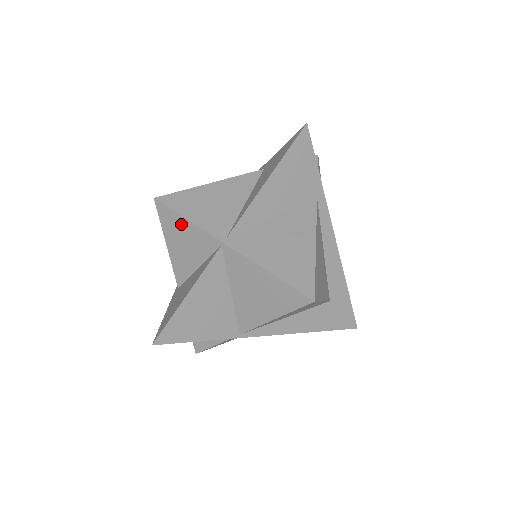
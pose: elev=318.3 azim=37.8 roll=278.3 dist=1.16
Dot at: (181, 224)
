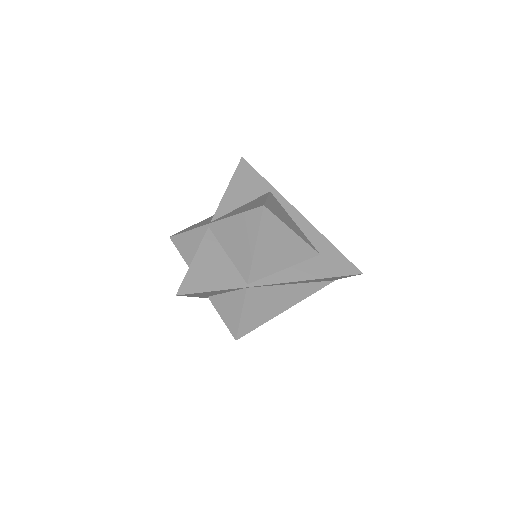
Dot at: (186, 238)
